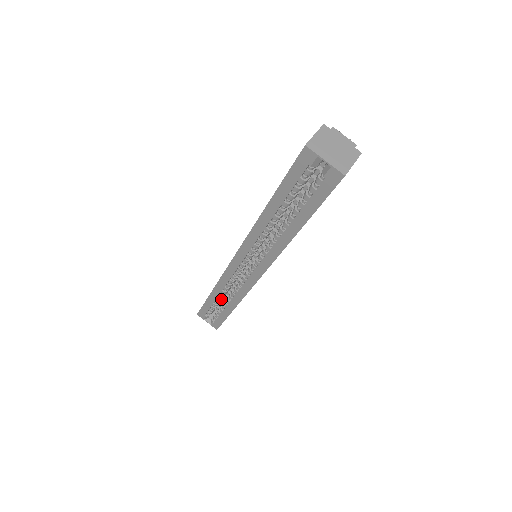
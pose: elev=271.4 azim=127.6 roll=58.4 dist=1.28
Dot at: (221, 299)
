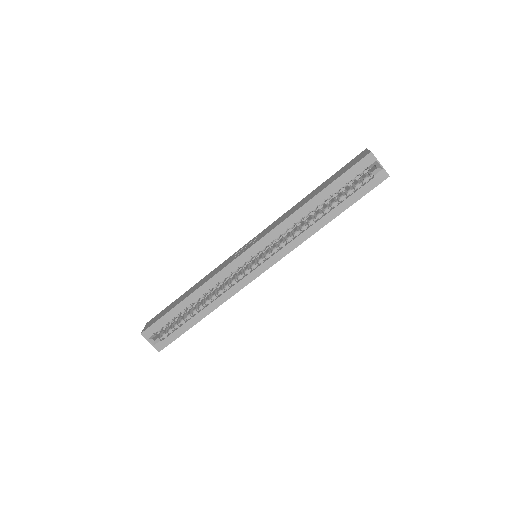
Dot at: occluded
